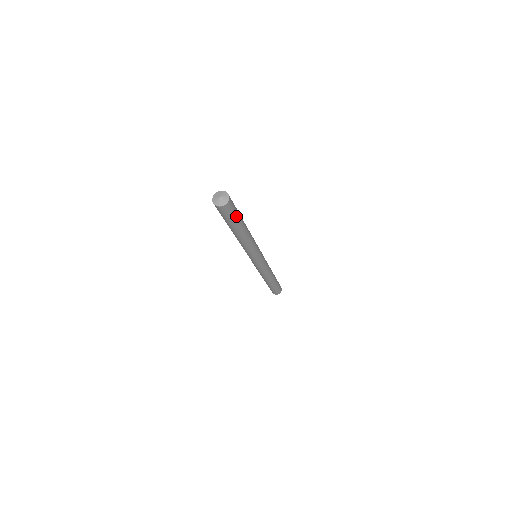
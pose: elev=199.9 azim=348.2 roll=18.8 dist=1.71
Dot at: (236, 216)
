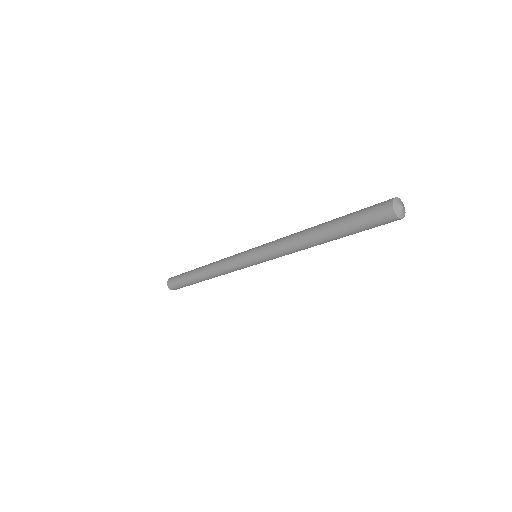
Dot at: (367, 229)
